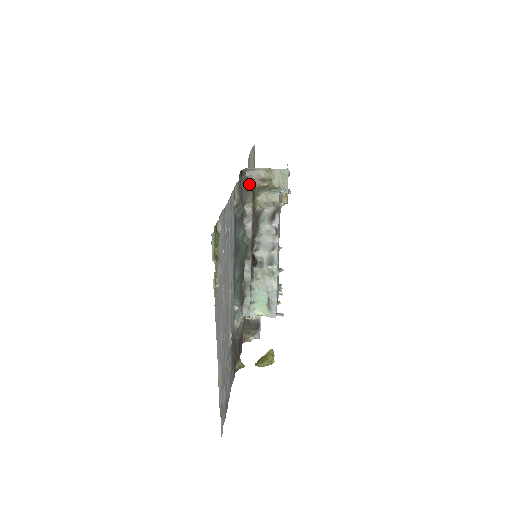
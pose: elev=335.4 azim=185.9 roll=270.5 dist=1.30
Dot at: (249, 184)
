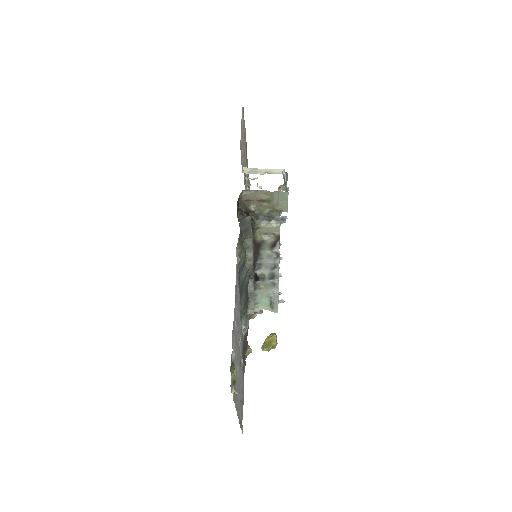
Dot at: (248, 224)
